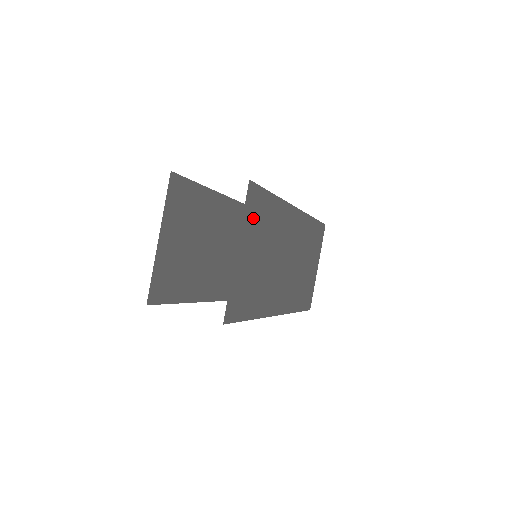
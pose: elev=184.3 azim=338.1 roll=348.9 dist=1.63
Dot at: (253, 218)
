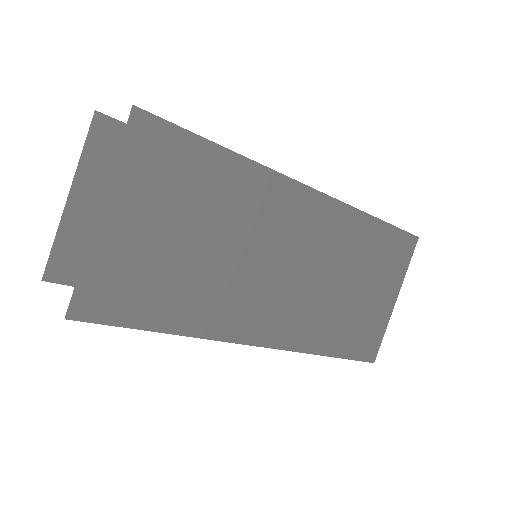
Dot at: (154, 171)
